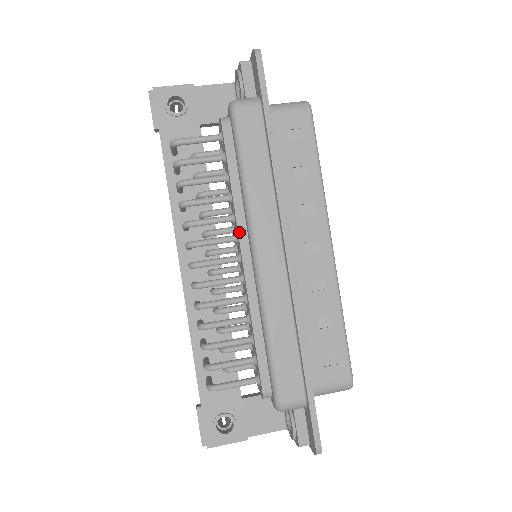
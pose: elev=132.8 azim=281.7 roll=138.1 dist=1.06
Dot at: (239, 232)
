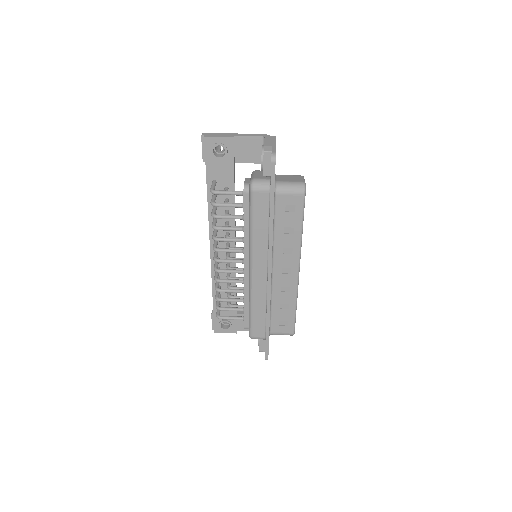
Dot at: (244, 254)
